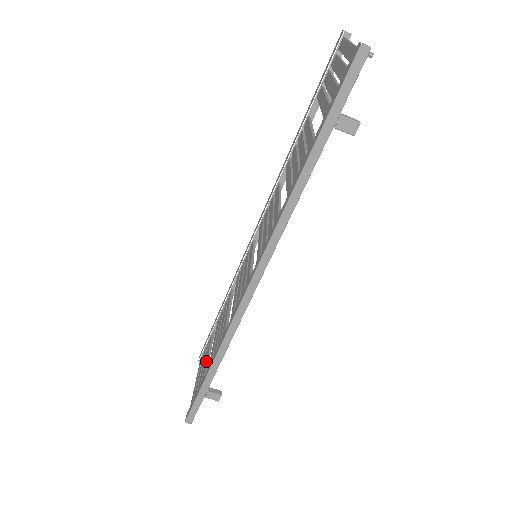
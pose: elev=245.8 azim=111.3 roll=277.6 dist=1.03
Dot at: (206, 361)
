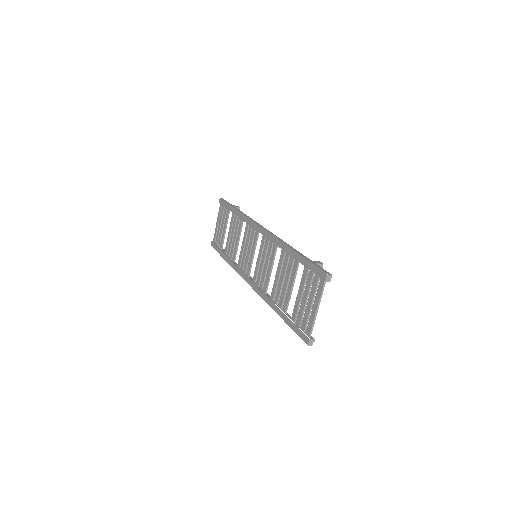
Dot at: (224, 233)
